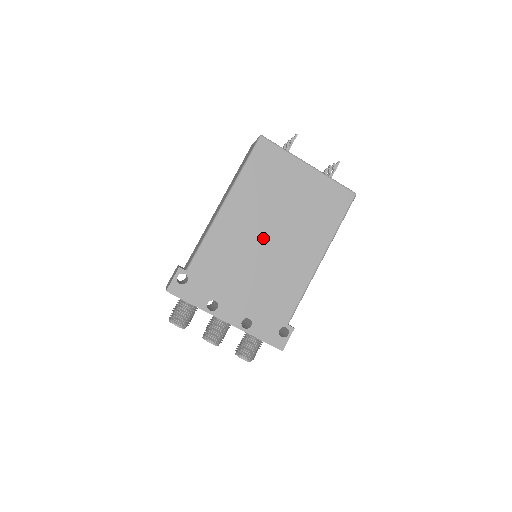
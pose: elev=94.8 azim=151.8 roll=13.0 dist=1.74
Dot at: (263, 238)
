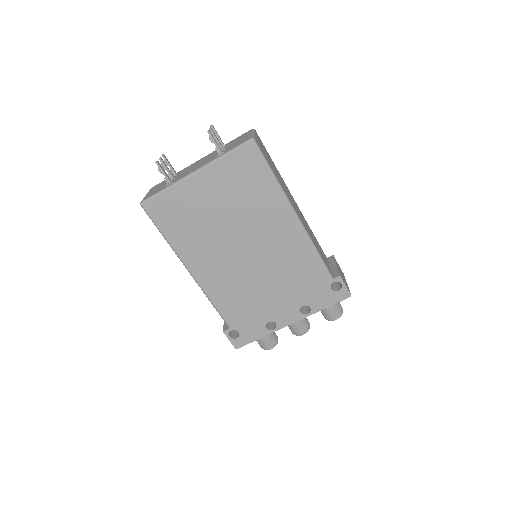
Dot at: (240, 257)
